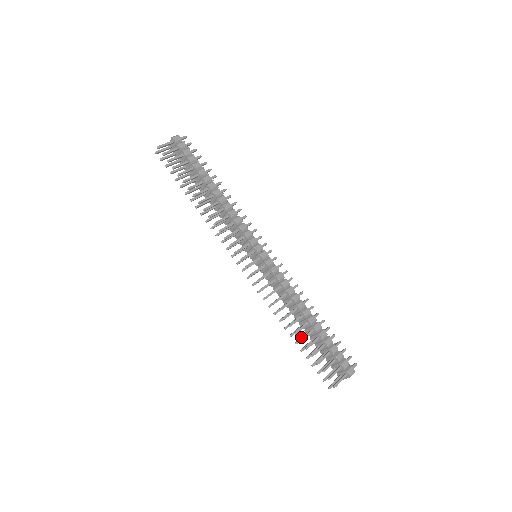
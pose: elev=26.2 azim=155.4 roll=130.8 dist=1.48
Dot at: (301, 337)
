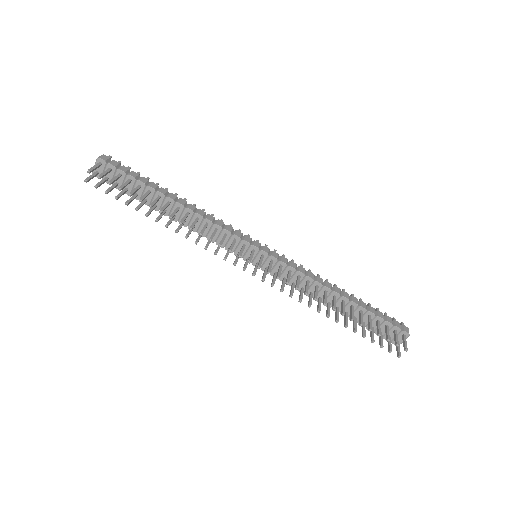
Dot at: (345, 319)
